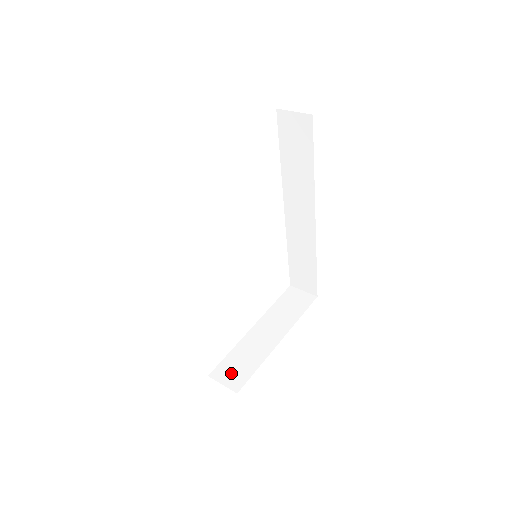
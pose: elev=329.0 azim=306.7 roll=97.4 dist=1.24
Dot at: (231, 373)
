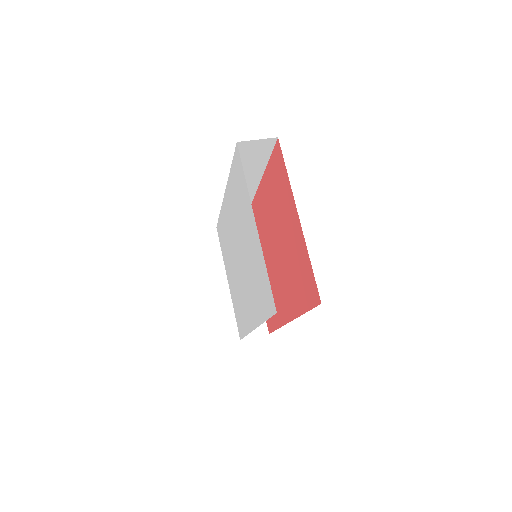
Dot at: occluded
